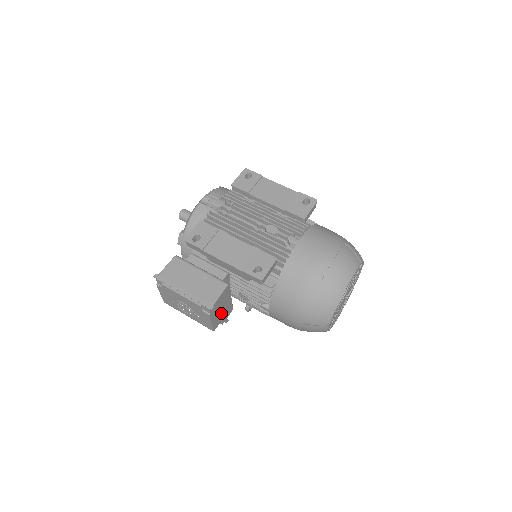
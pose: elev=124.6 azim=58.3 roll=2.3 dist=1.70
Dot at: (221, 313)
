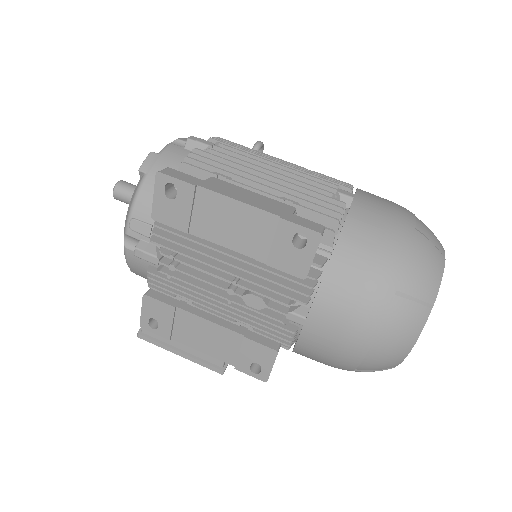
Dot at: occluded
